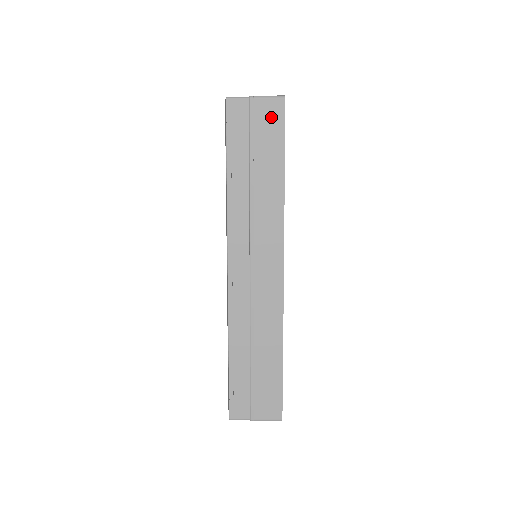
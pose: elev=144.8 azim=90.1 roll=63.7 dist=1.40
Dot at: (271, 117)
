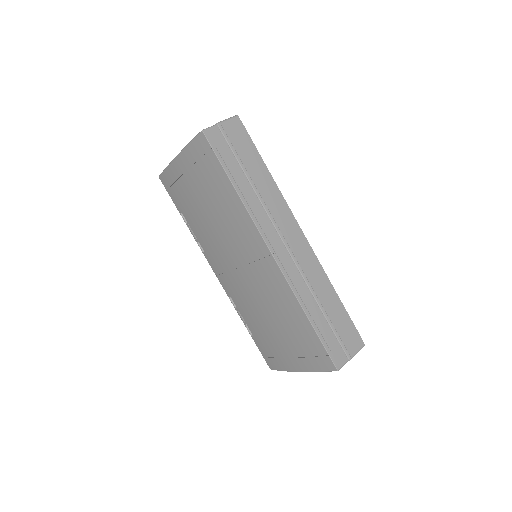
Dot at: (238, 132)
